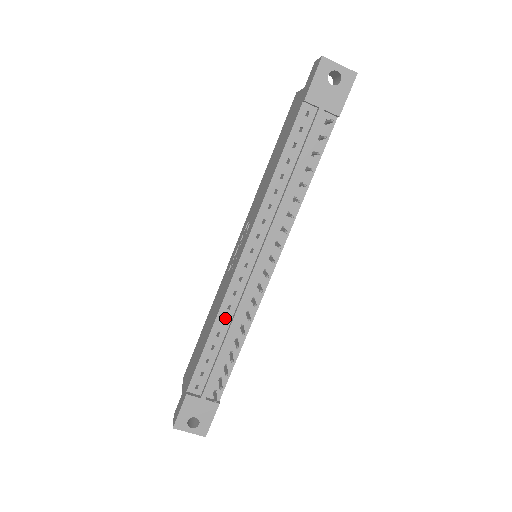
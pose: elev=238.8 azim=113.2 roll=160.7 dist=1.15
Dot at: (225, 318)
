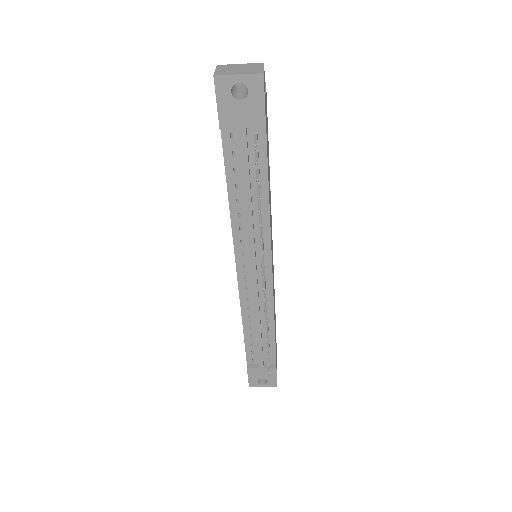
Dot at: (249, 316)
